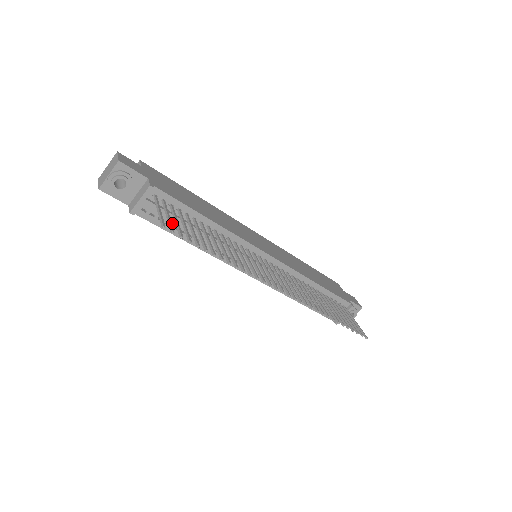
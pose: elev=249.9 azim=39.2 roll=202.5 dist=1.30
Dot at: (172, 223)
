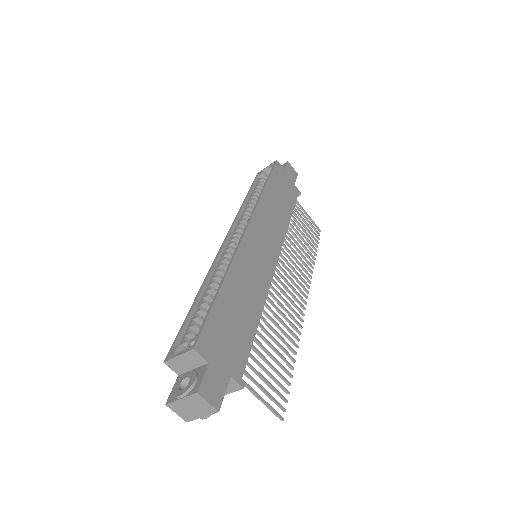
Dot at: occluded
